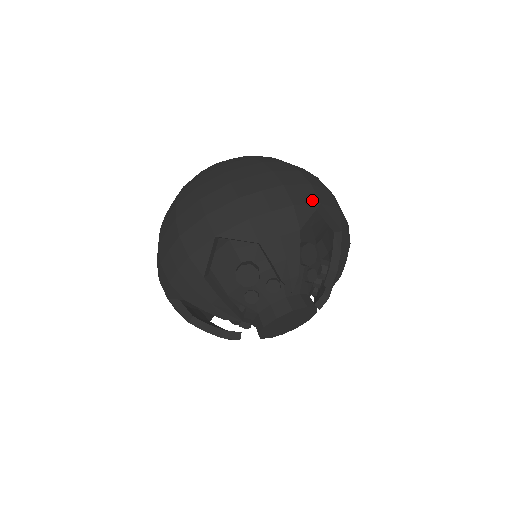
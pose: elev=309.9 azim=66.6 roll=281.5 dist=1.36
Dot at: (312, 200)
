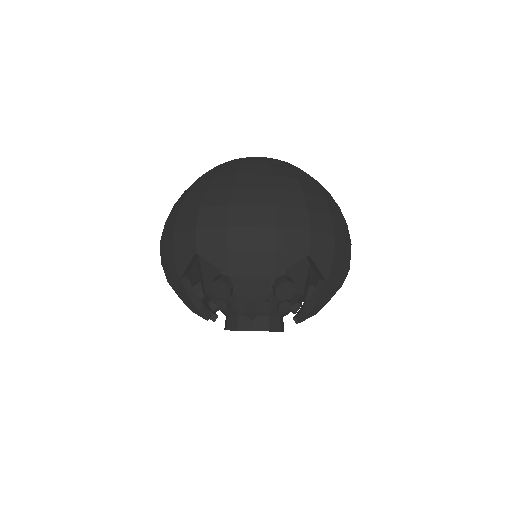
Dot at: (301, 249)
